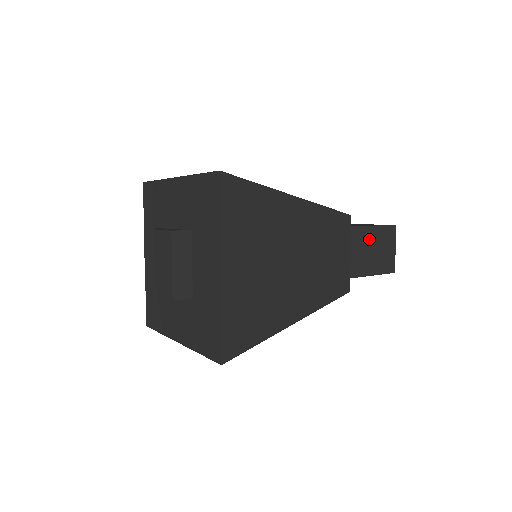
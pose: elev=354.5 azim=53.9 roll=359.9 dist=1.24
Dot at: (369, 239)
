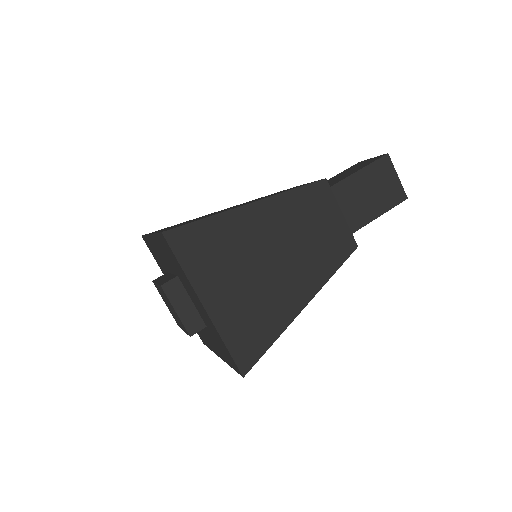
Dot at: (361, 184)
